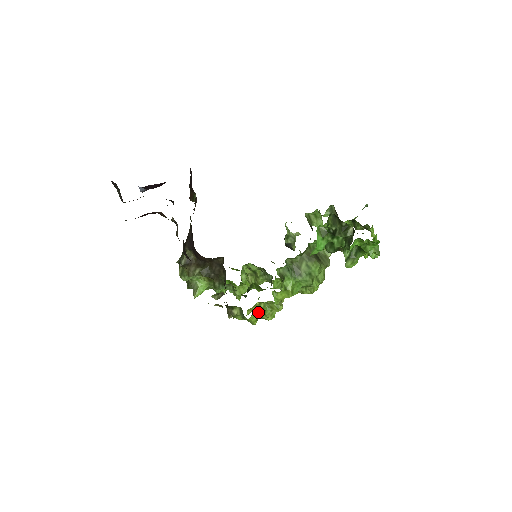
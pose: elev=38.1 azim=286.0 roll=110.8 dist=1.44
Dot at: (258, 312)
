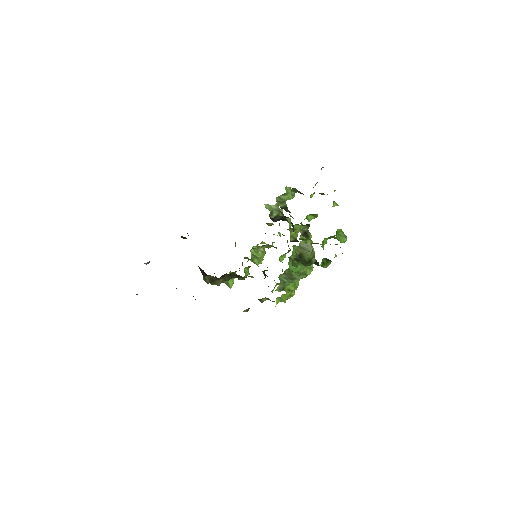
Dot at: (279, 297)
